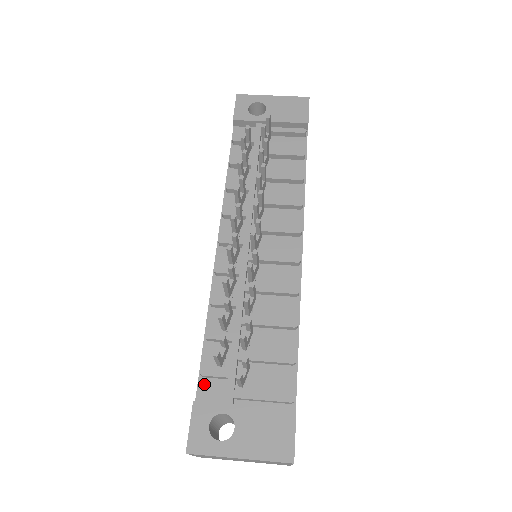
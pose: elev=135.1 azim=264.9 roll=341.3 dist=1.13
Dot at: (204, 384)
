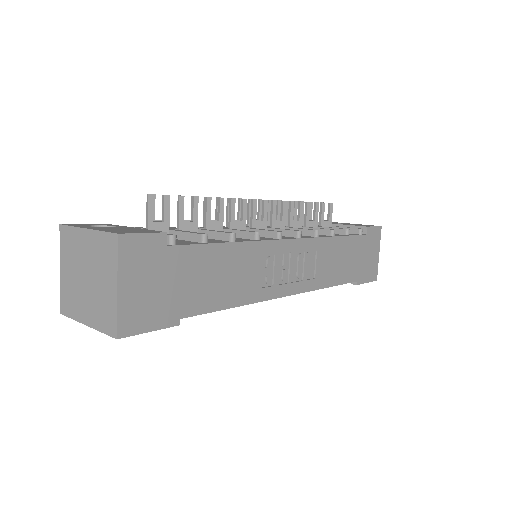
Dot at: occluded
